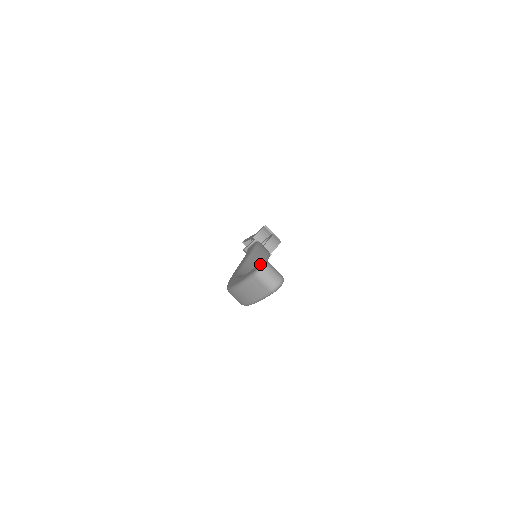
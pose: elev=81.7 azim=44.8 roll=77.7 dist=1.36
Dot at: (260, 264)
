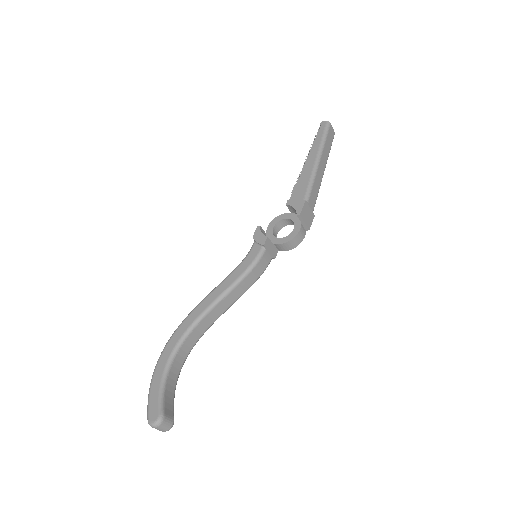
Dot at: (155, 419)
